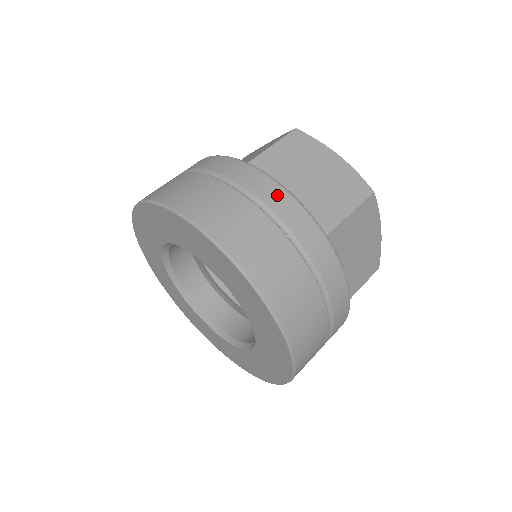
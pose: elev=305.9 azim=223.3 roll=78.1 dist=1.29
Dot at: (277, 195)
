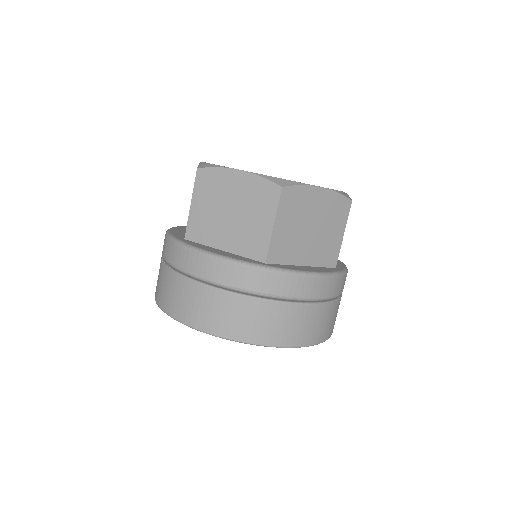
Dot at: (317, 285)
